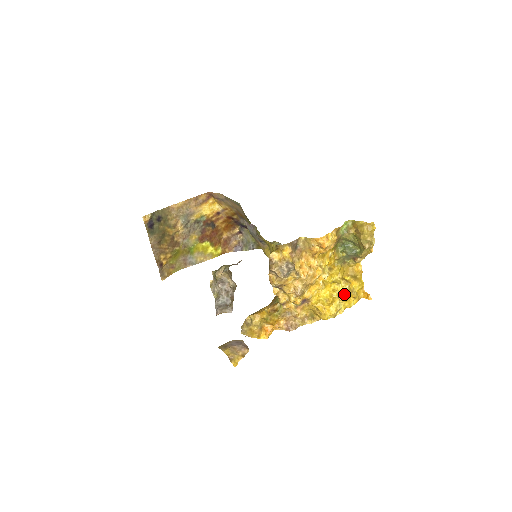
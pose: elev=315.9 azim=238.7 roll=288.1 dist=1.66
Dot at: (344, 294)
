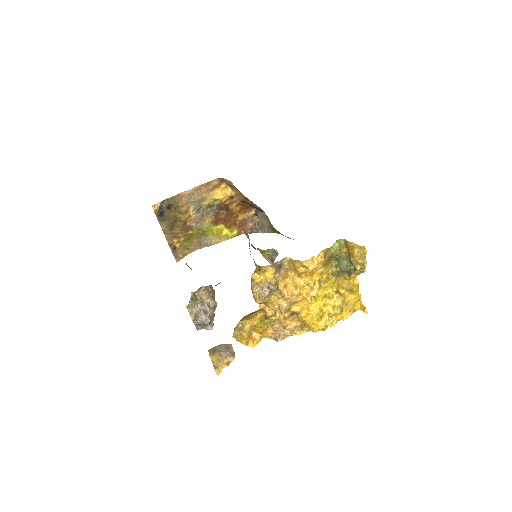
Dot at: (335, 309)
